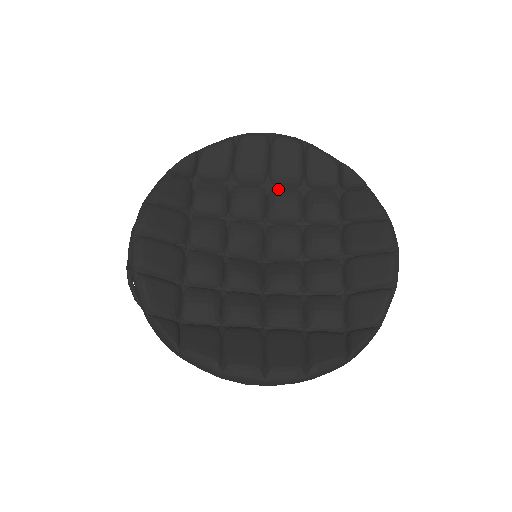
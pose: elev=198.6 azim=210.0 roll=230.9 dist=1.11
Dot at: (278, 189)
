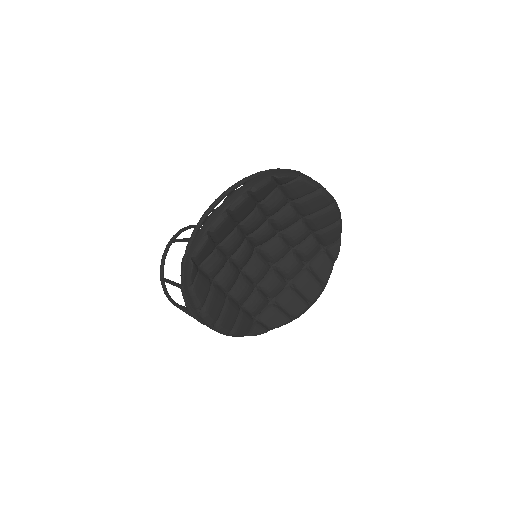
Dot at: (246, 222)
